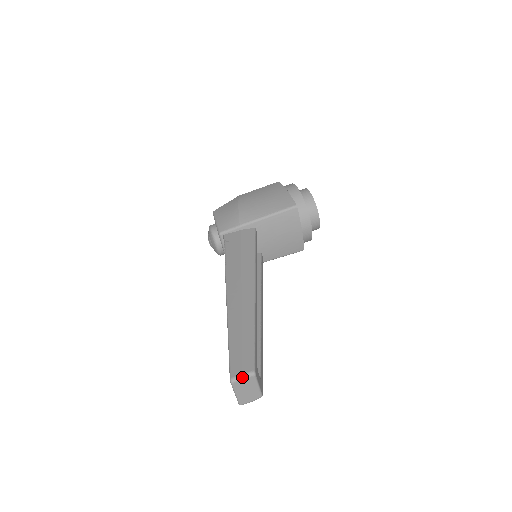
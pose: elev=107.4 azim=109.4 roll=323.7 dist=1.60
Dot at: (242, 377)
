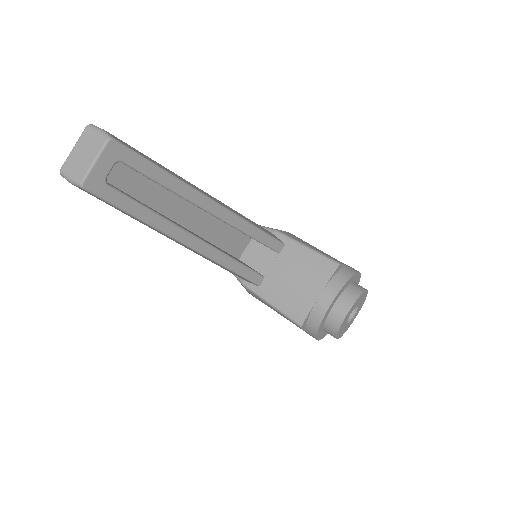
Dot at: (99, 129)
